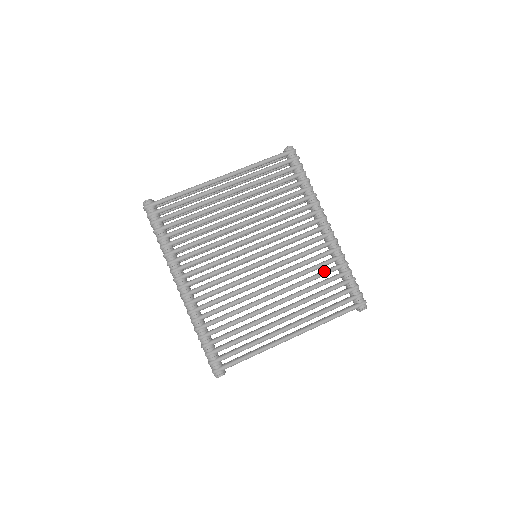
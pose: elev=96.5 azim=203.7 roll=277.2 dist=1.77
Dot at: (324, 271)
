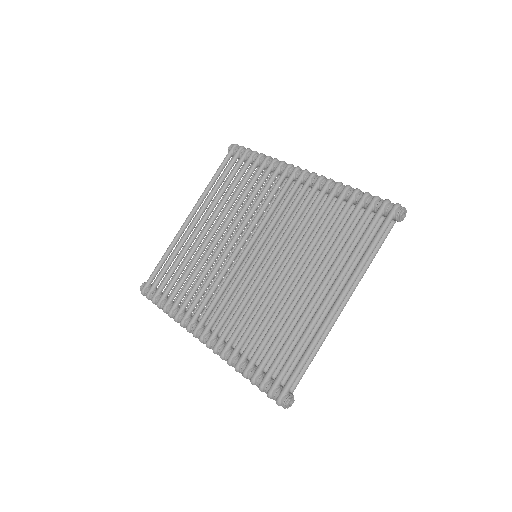
Dot at: (328, 213)
